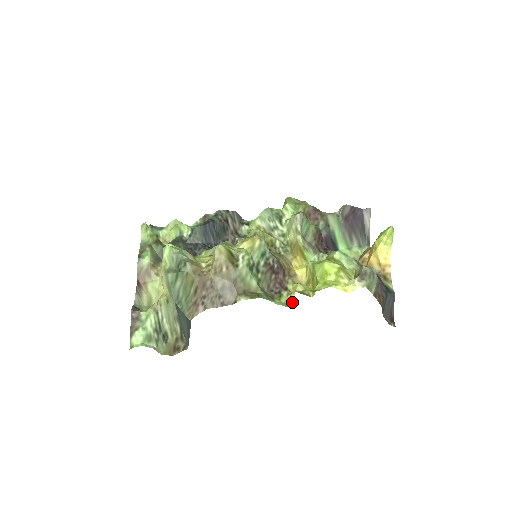
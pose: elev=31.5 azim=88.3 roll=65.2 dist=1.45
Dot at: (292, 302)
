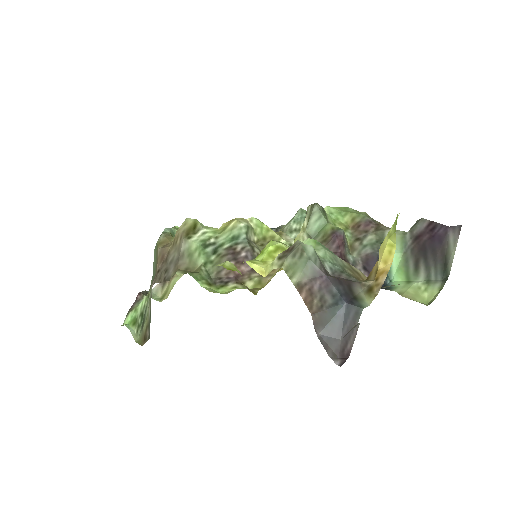
Dot at: (227, 293)
